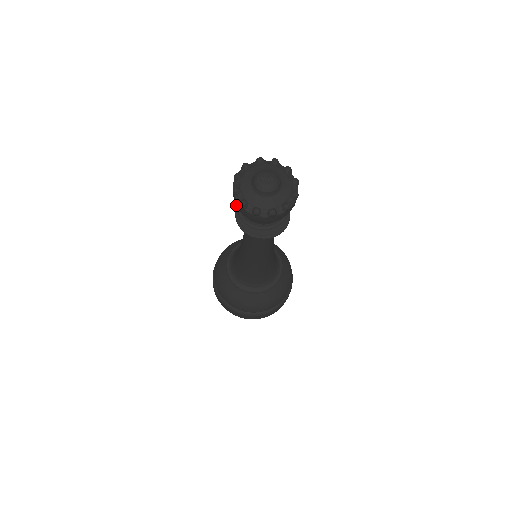
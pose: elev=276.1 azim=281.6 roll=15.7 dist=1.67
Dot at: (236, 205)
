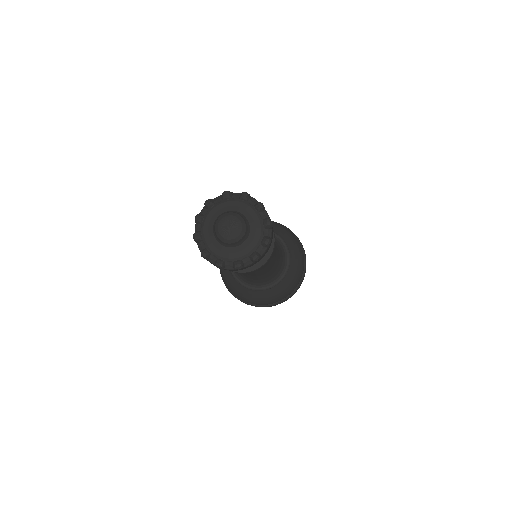
Dot at: occluded
